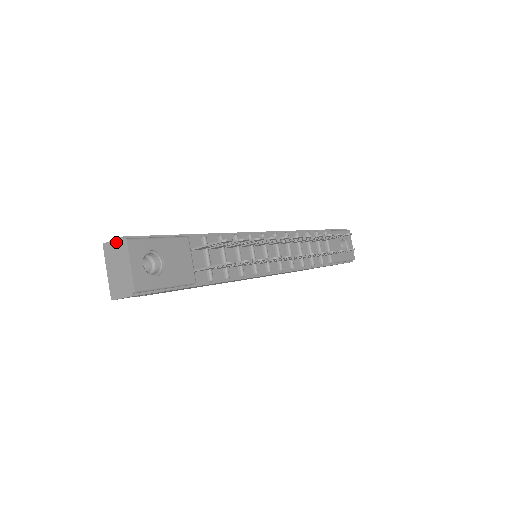
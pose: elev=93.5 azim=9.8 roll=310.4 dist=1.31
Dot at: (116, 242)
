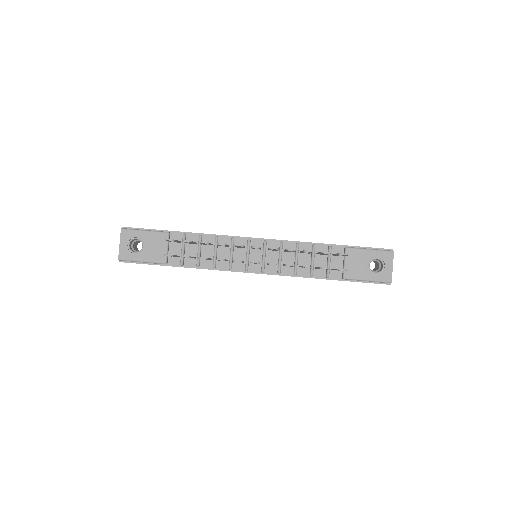
Dot at: occluded
